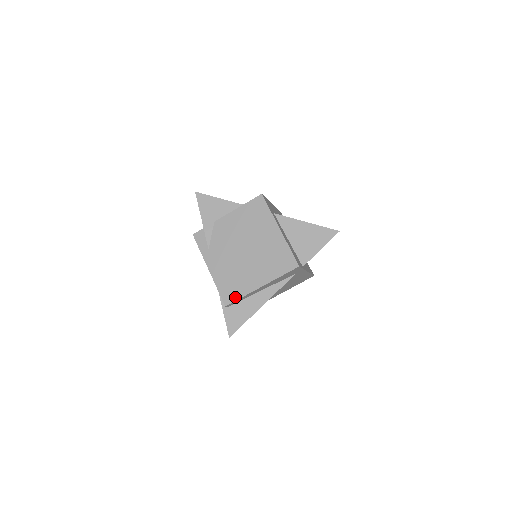
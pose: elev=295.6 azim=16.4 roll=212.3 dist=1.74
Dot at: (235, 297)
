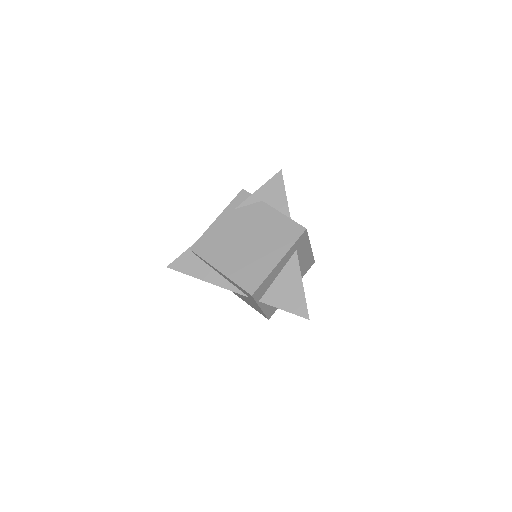
Dot at: (201, 253)
